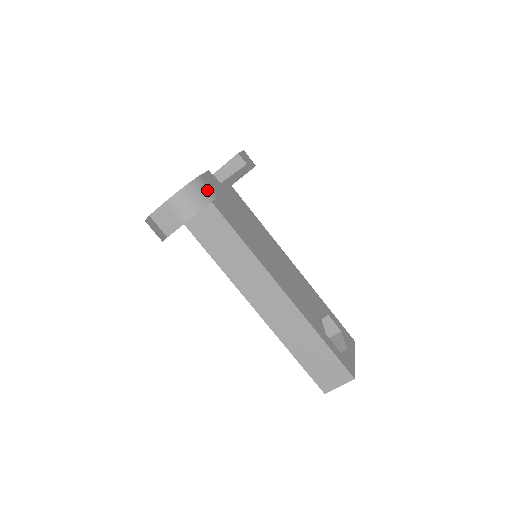
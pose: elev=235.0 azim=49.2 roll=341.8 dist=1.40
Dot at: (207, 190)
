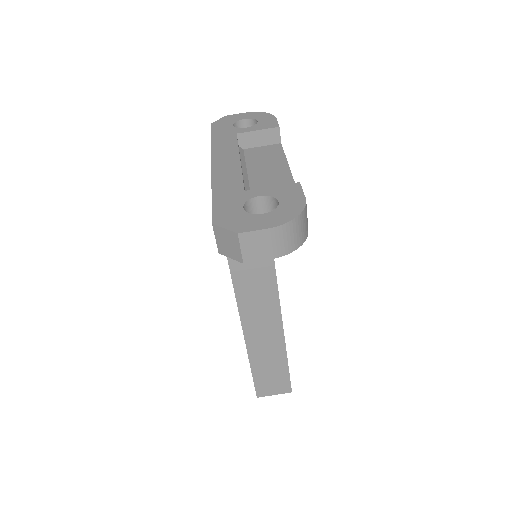
Dot at: (307, 221)
